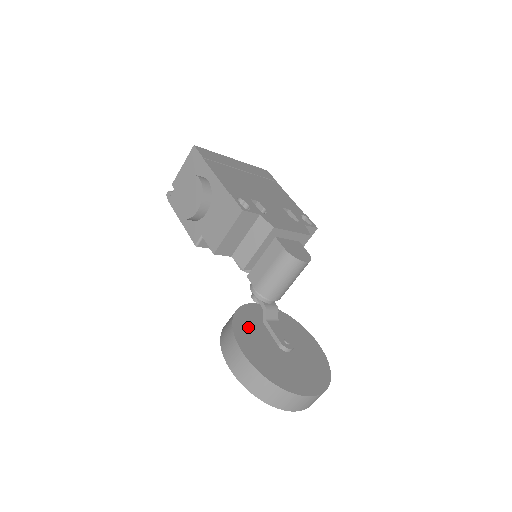
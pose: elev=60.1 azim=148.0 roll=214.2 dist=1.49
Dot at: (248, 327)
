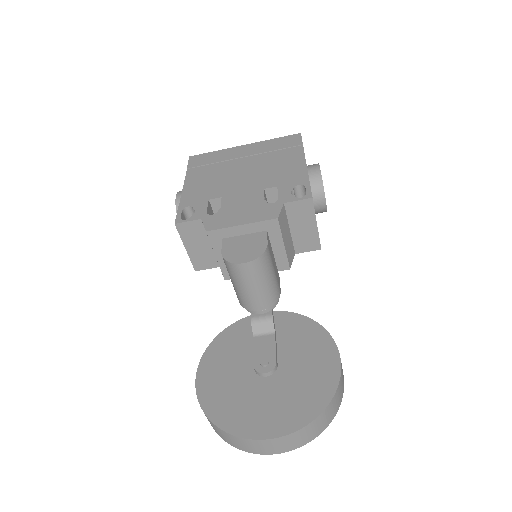
Dot at: (228, 347)
